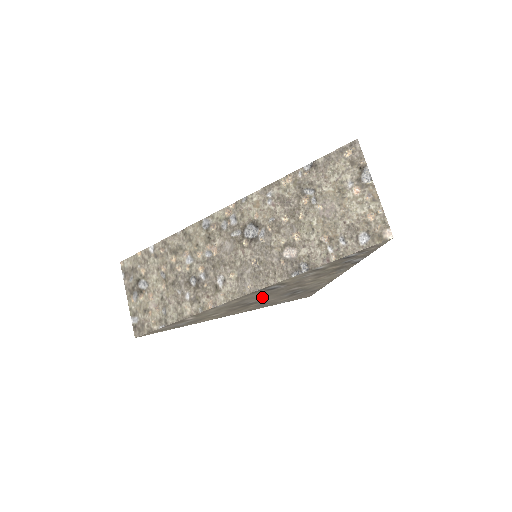
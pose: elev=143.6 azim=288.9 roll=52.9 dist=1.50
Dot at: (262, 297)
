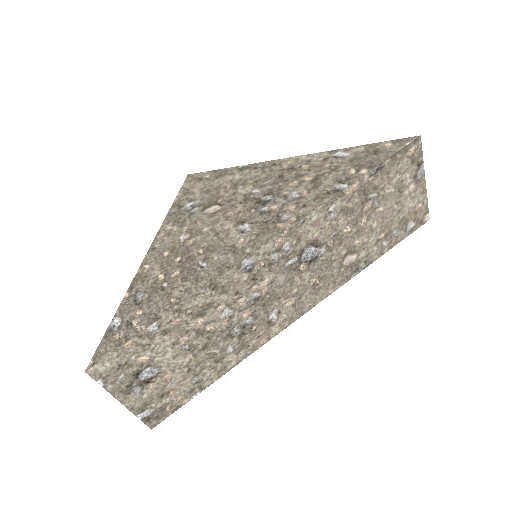
Dot at: occluded
